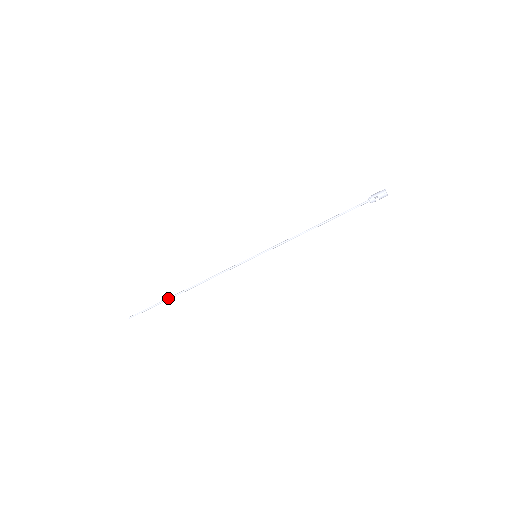
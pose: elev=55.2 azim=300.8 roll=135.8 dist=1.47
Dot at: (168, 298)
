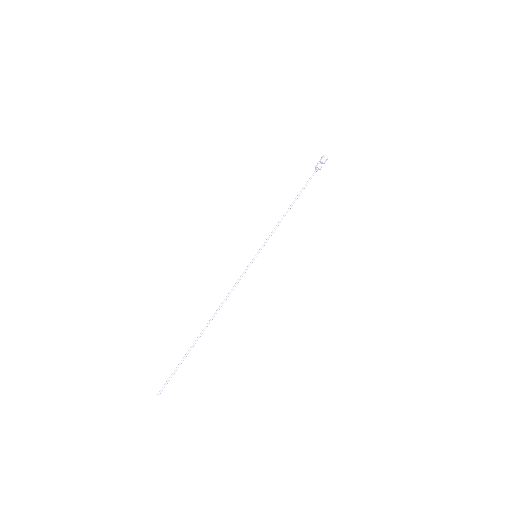
Dot at: (192, 345)
